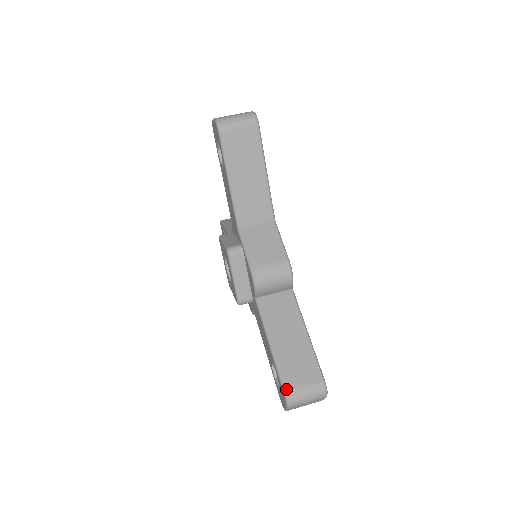
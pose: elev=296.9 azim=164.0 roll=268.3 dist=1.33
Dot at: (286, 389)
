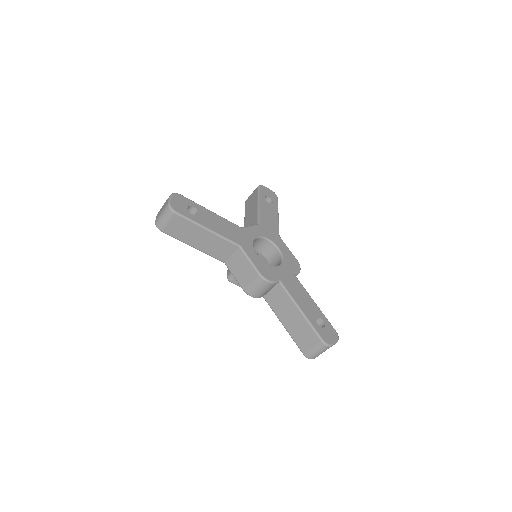
Dot at: (303, 352)
